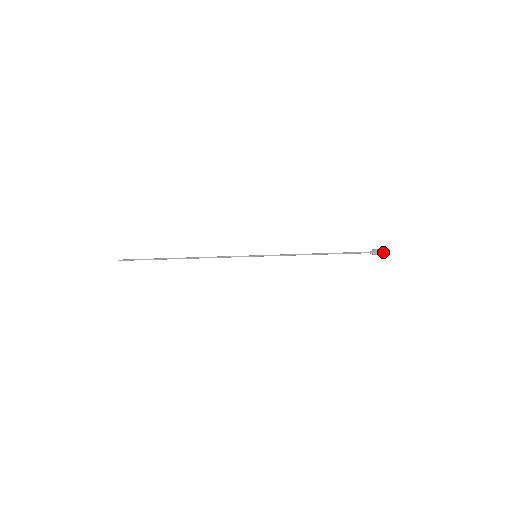
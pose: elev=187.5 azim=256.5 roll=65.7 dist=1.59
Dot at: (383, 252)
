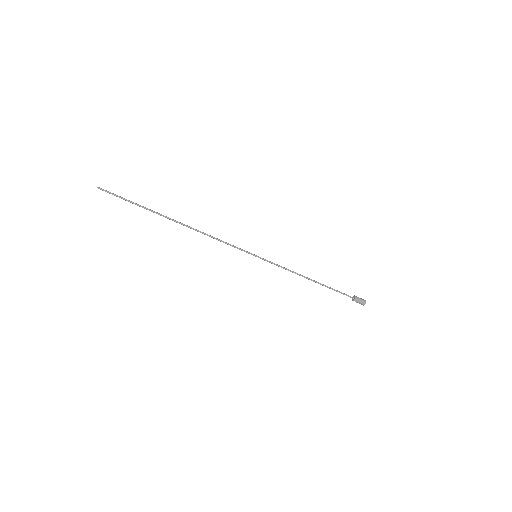
Dot at: (363, 301)
